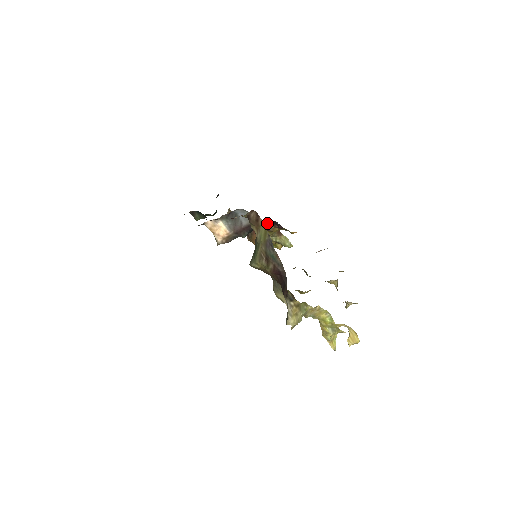
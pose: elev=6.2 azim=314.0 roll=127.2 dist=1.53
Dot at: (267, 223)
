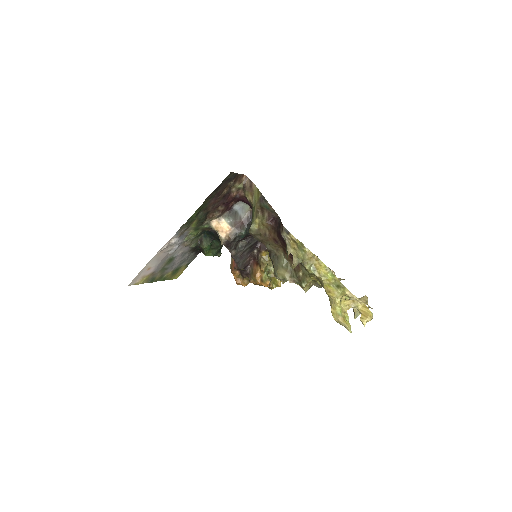
Dot at: occluded
